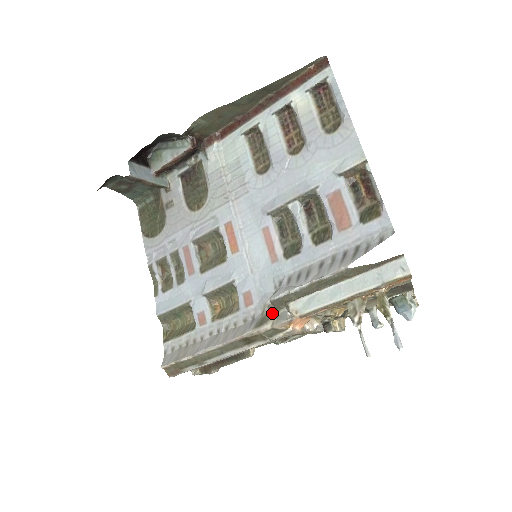
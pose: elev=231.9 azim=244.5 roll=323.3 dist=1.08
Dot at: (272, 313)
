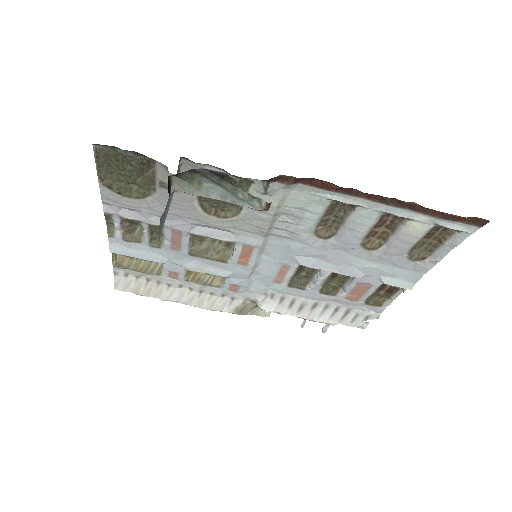
Dot at: (253, 307)
